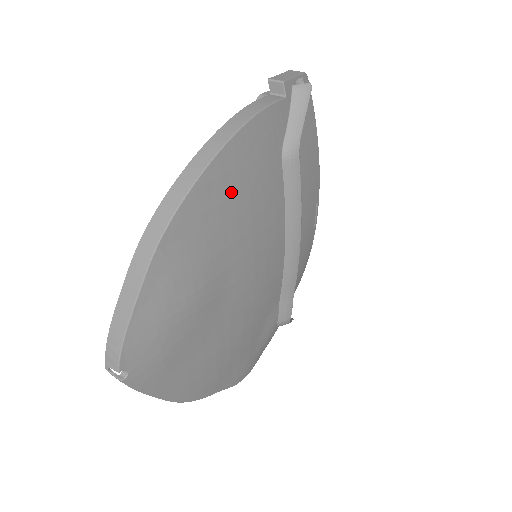
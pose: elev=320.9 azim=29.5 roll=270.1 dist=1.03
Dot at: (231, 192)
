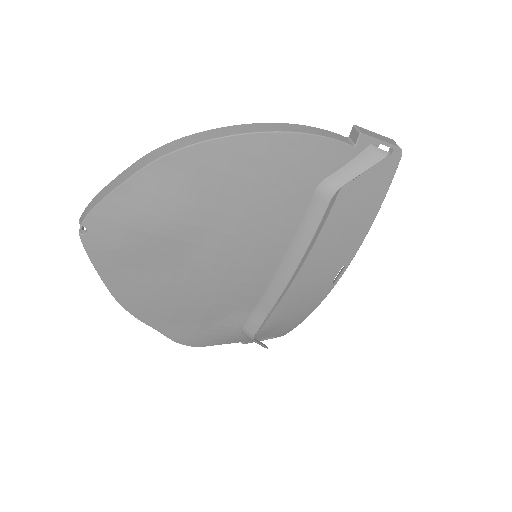
Dot at: (244, 172)
